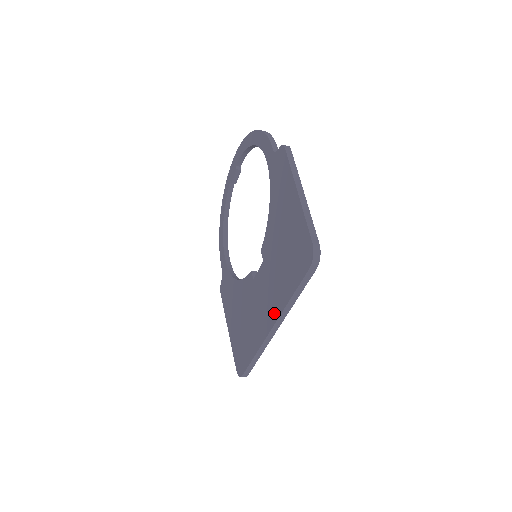
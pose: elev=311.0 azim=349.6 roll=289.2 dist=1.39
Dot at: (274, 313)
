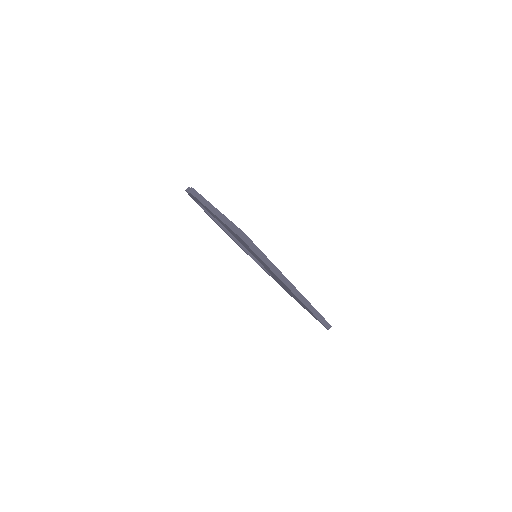
Dot at: occluded
